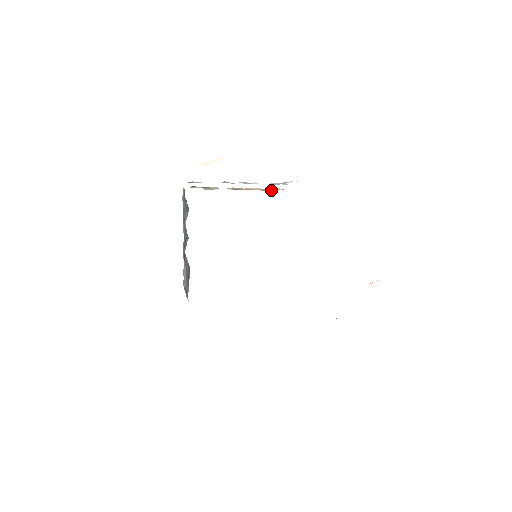
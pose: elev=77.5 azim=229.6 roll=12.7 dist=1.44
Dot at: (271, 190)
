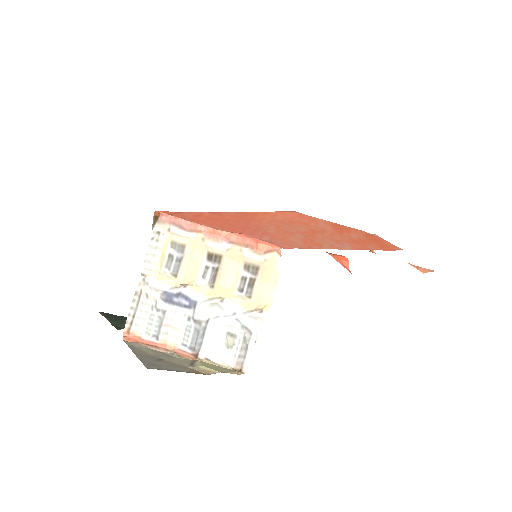
Dot at: (258, 273)
